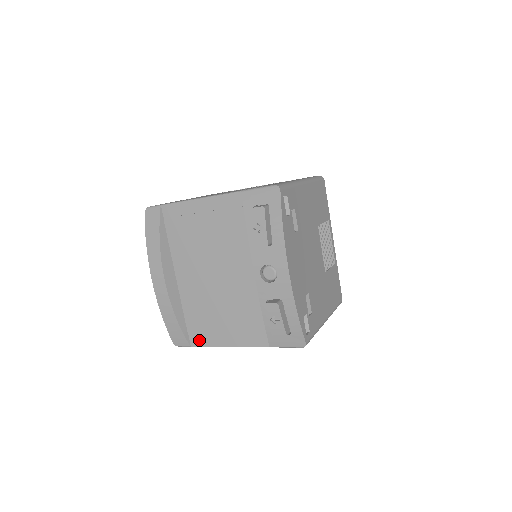
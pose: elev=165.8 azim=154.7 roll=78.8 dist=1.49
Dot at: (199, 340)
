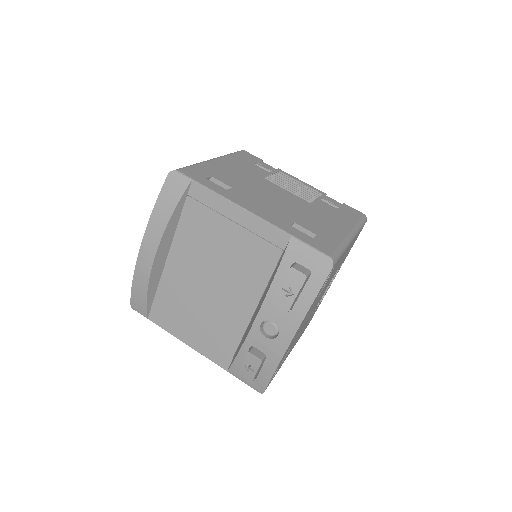
Dot at: (159, 320)
